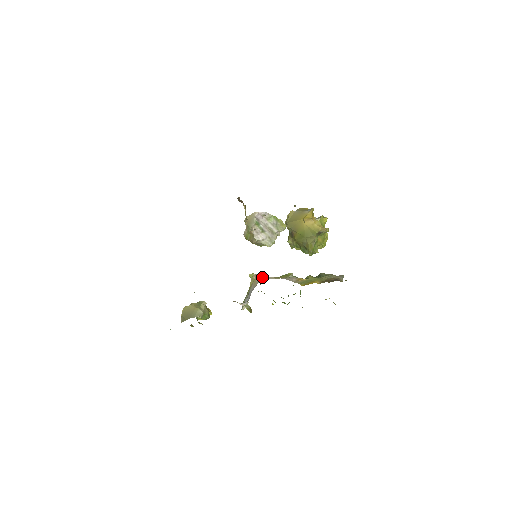
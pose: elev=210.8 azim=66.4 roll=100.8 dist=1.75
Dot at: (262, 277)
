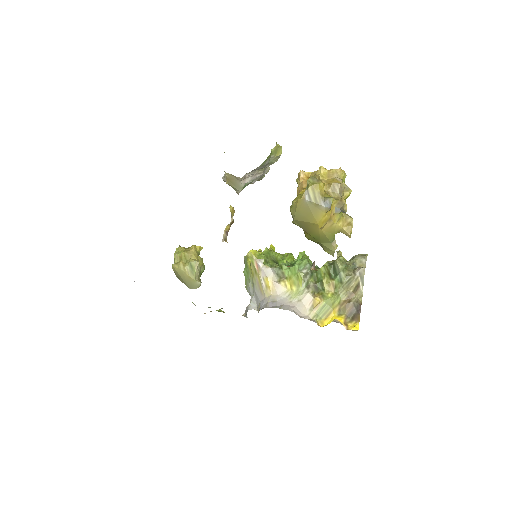
Dot at: (269, 285)
